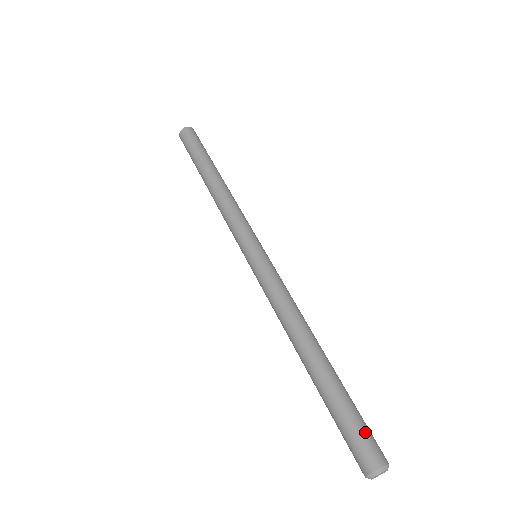
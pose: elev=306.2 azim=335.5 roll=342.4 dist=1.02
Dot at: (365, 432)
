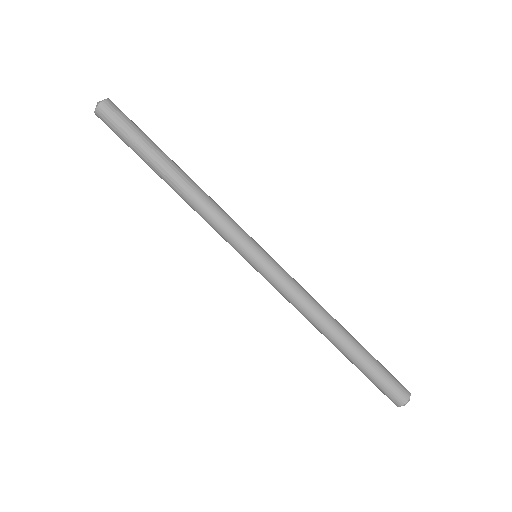
Dot at: (391, 384)
